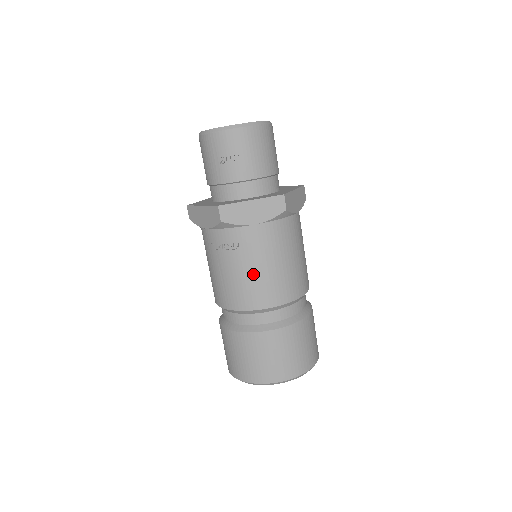
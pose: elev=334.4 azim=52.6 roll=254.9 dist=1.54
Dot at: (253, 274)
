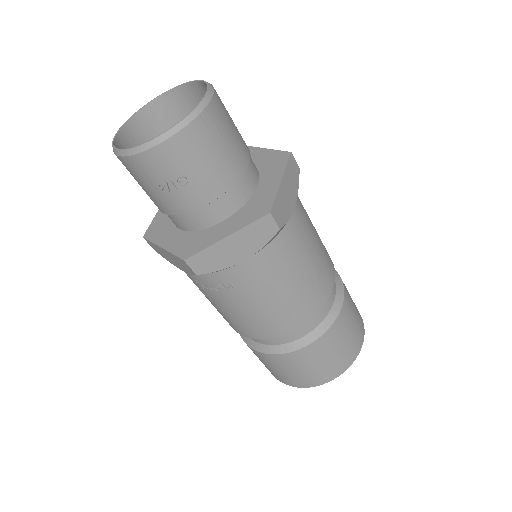
Dot at: (262, 307)
